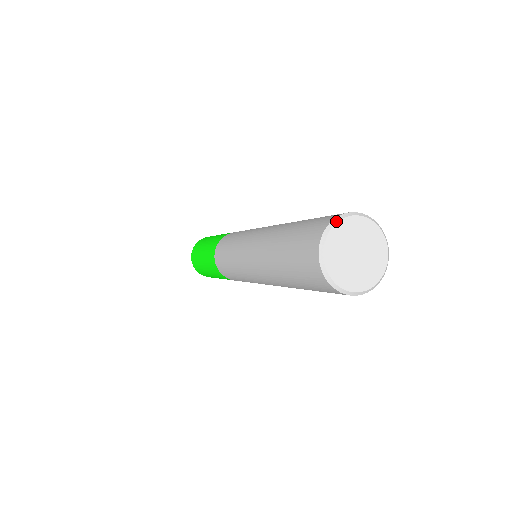
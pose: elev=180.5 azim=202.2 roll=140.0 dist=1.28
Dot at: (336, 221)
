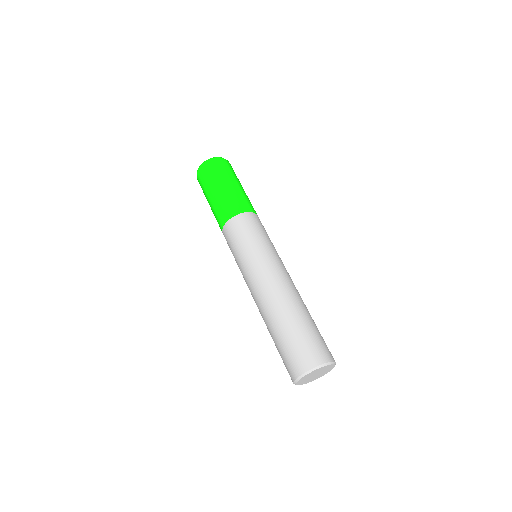
Dot at: (321, 367)
